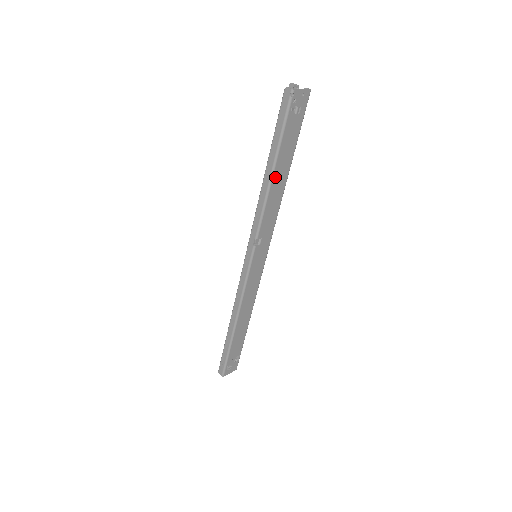
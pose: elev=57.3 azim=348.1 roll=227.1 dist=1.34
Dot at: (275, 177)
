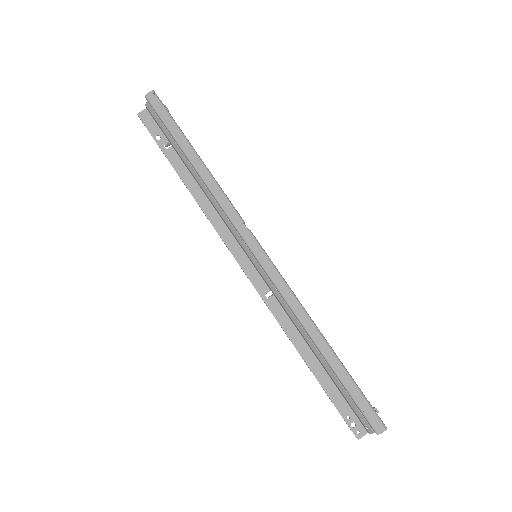
Dot at: (202, 162)
